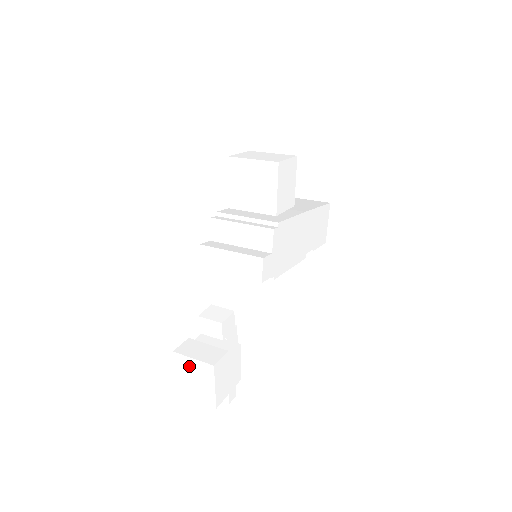
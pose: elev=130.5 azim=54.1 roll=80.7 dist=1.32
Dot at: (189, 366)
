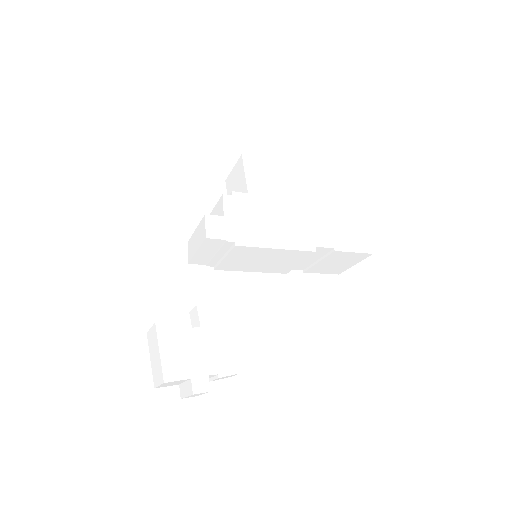
Dot at: (151, 341)
